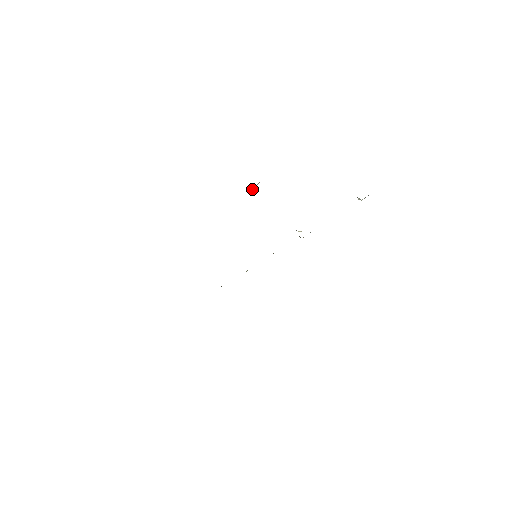
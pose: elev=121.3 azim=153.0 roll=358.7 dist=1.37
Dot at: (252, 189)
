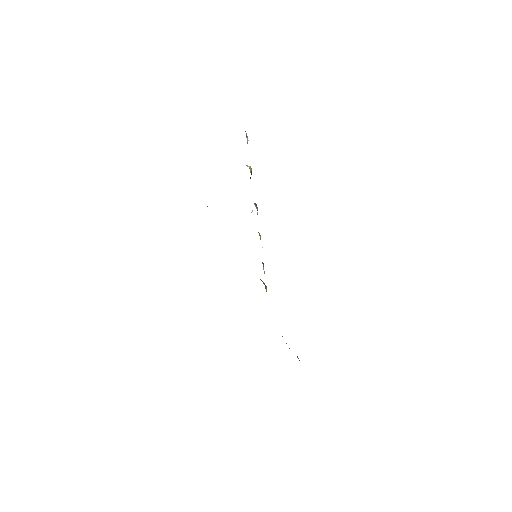
Dot at: occluded
